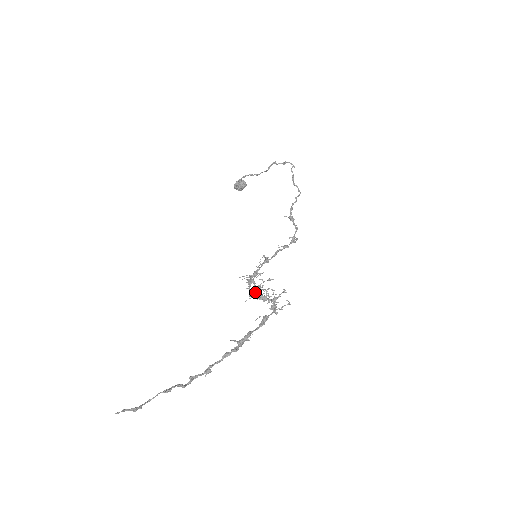
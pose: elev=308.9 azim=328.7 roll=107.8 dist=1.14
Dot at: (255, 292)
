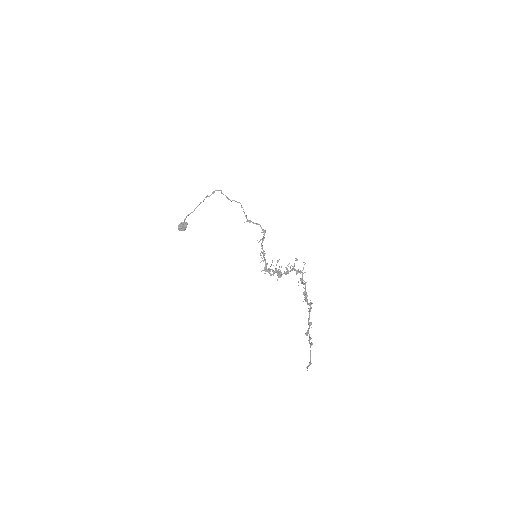
Dot at: (279, 273)
